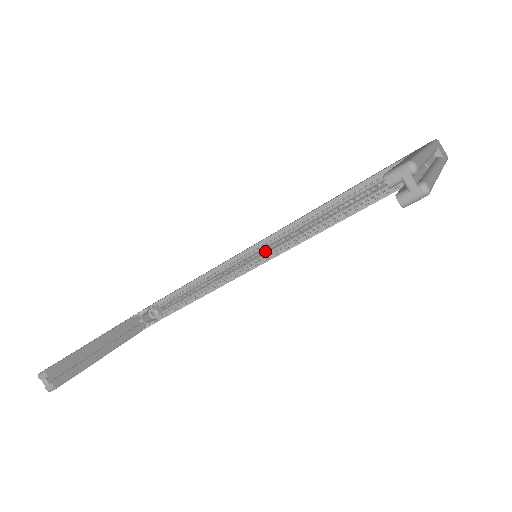
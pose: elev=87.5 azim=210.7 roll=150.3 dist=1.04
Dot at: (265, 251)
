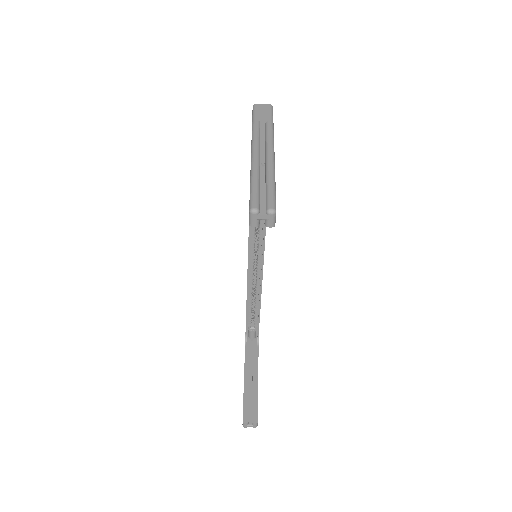
Dot at: (257, 247)
